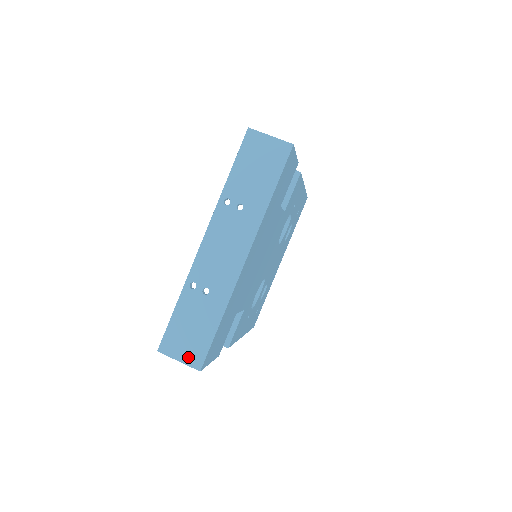
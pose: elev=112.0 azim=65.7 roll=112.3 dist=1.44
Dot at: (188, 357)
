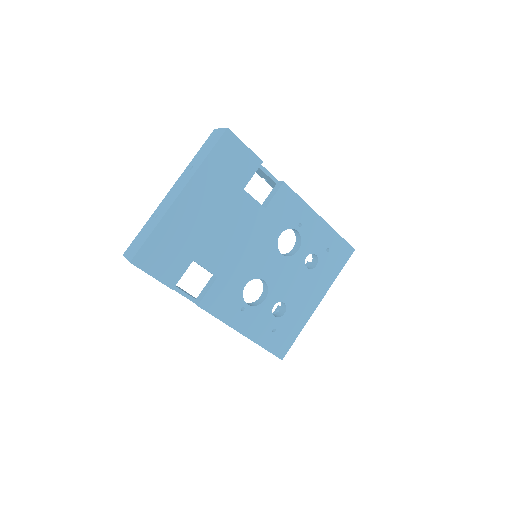
Dot at: (130, 255)
